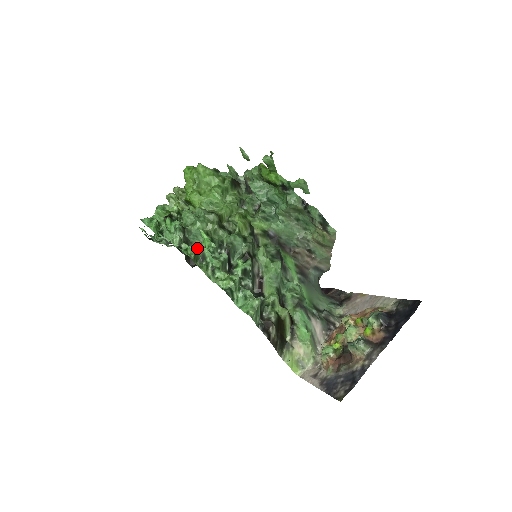
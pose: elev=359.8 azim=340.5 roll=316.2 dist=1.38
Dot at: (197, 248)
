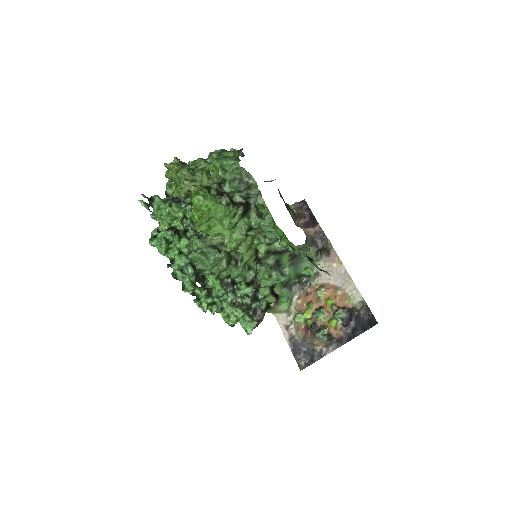
Dot at: (209, 301)
